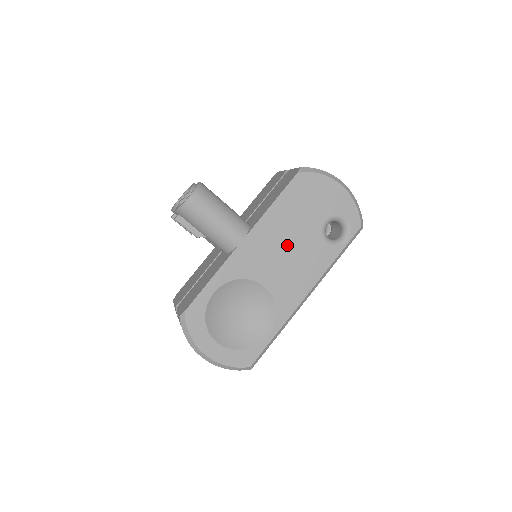
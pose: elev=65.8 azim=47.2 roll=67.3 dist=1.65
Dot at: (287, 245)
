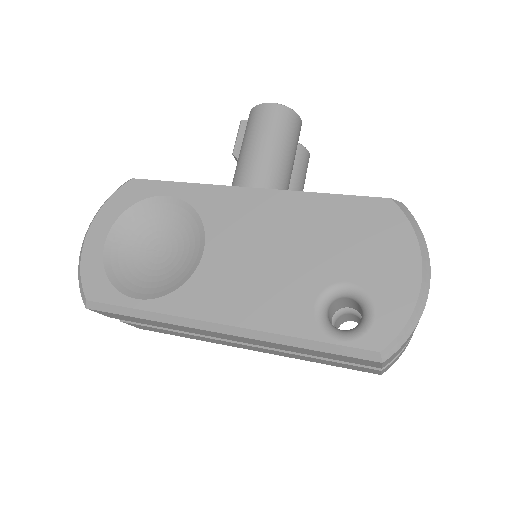
Dot at: (277, 248)
